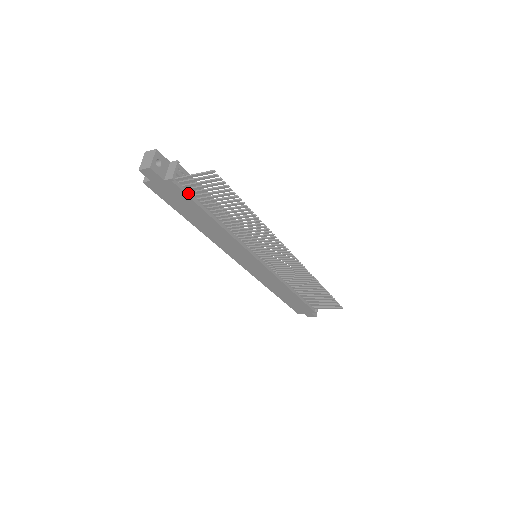
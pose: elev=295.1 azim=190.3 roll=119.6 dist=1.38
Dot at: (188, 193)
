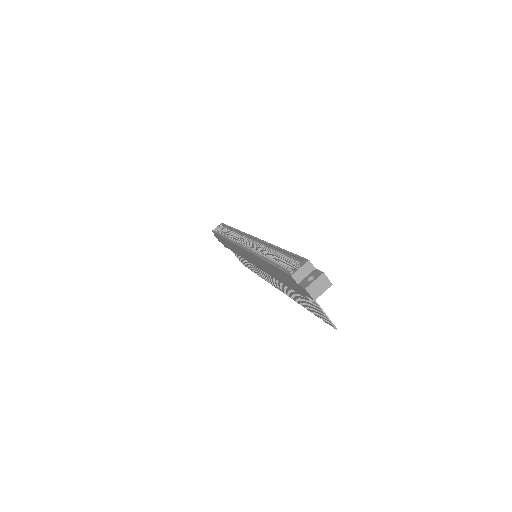
Dot at: occluded
